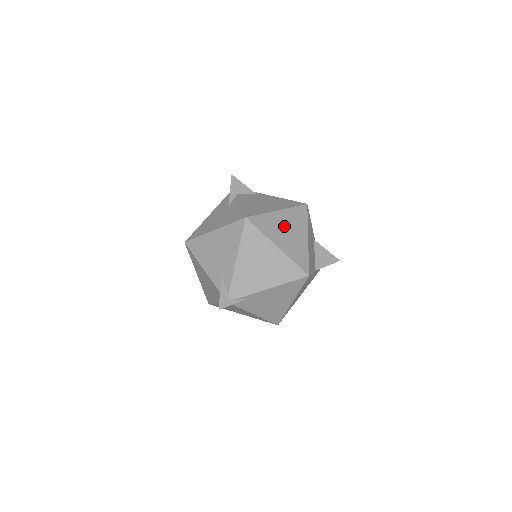
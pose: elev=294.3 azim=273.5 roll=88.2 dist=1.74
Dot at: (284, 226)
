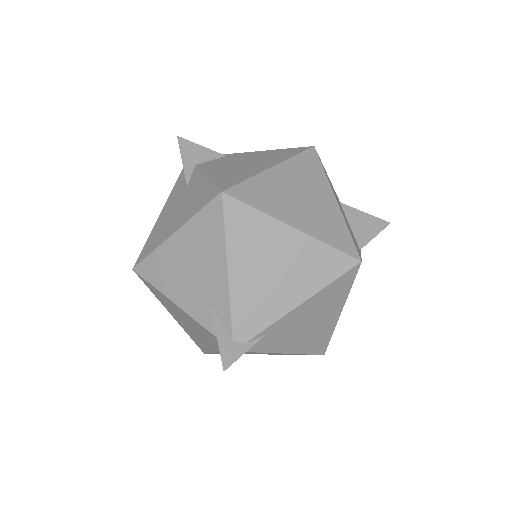
Dot at: (291, 190)
